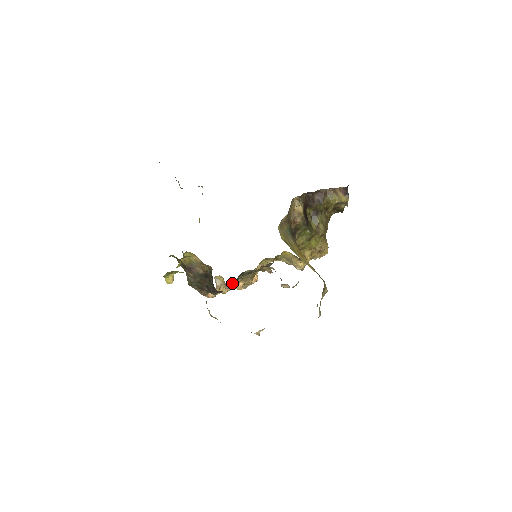
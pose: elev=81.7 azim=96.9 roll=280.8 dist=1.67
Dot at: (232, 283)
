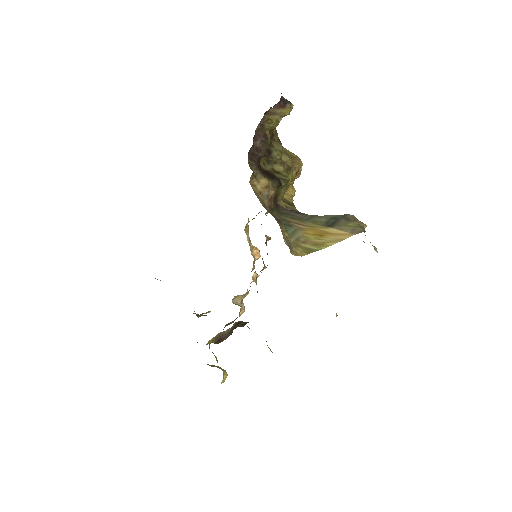
Dot at: occluded
